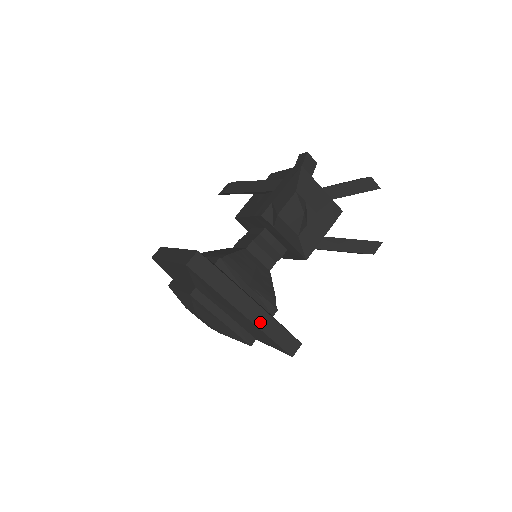
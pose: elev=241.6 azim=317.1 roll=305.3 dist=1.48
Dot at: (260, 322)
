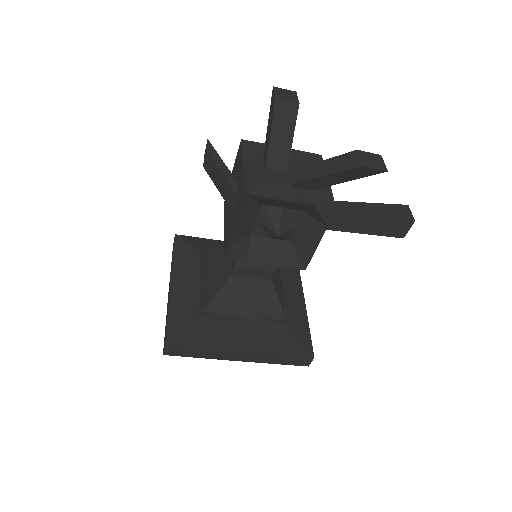
Dot at: (260, 360)
